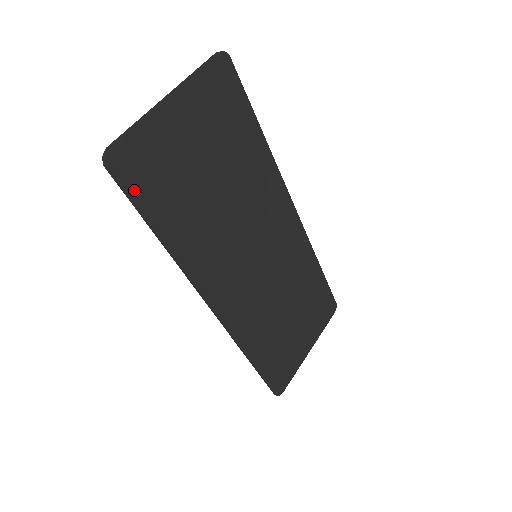
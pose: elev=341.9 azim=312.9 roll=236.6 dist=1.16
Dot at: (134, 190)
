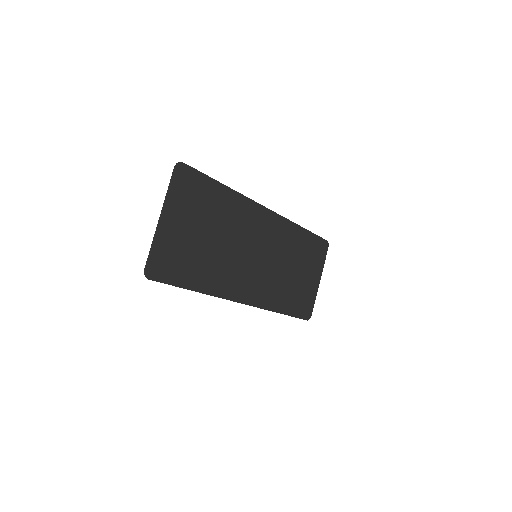
Dot at: (169, 279)
